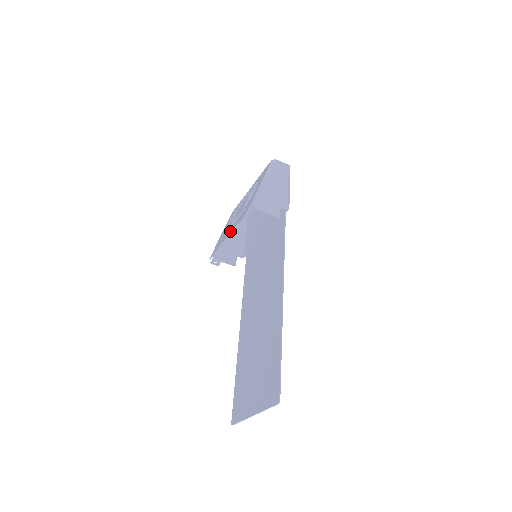
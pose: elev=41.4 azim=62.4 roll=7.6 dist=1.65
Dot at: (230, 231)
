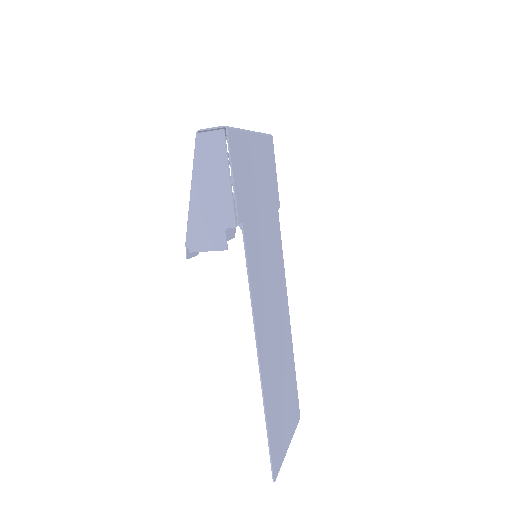
Dot at: occluded
